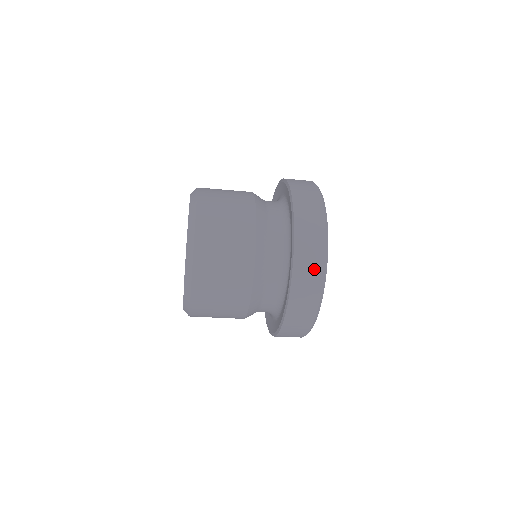
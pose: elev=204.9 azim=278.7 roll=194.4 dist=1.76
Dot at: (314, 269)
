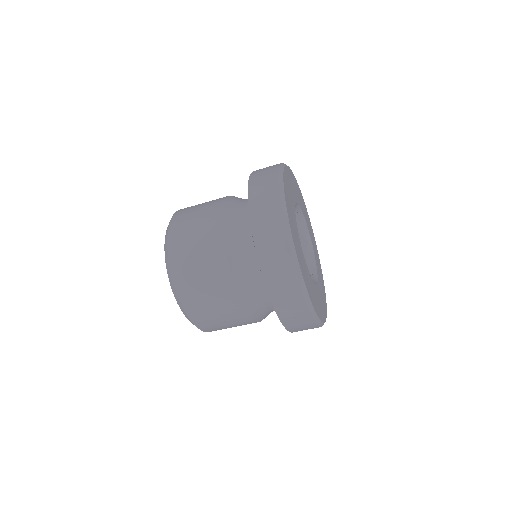
Dot at: occluded
